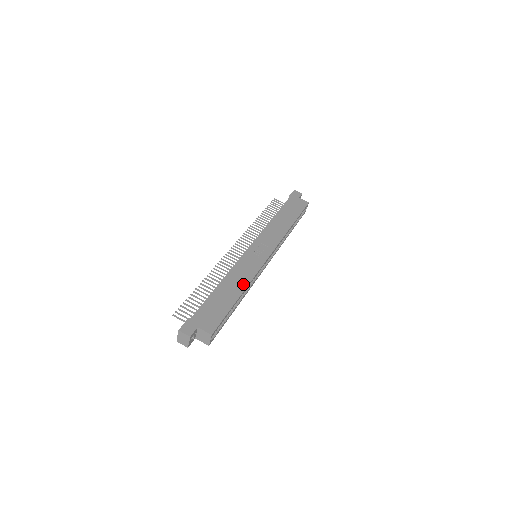
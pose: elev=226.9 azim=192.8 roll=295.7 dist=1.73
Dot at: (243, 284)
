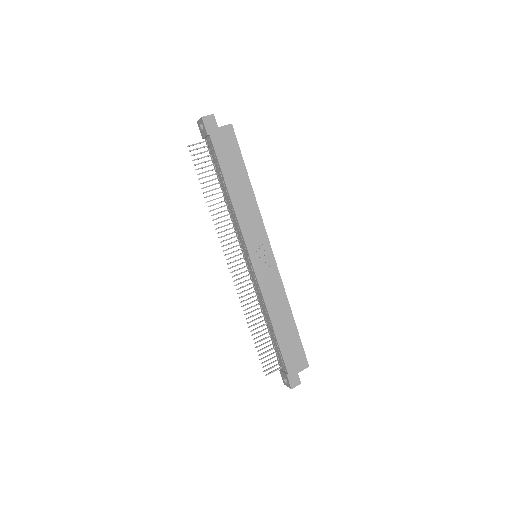
Dot at: (285, 305)
